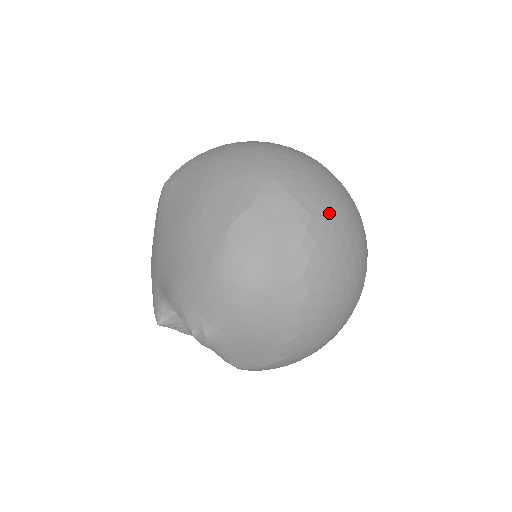
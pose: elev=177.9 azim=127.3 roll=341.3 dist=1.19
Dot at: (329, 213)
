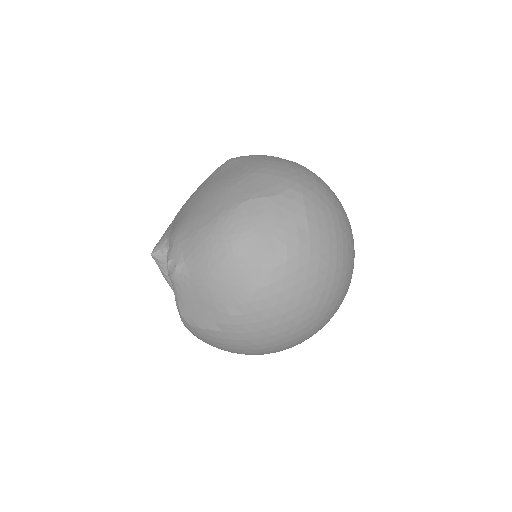
Dot at: (325, 243)
